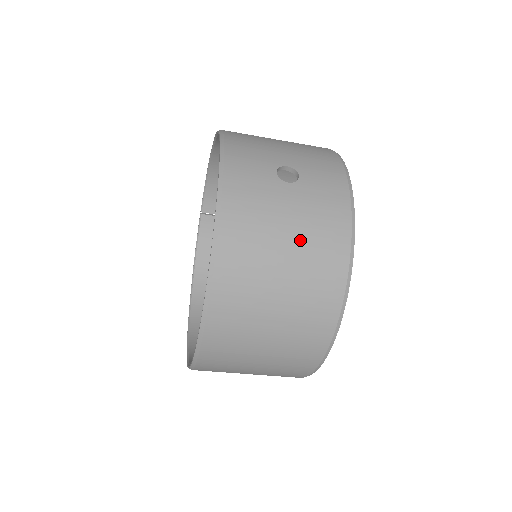
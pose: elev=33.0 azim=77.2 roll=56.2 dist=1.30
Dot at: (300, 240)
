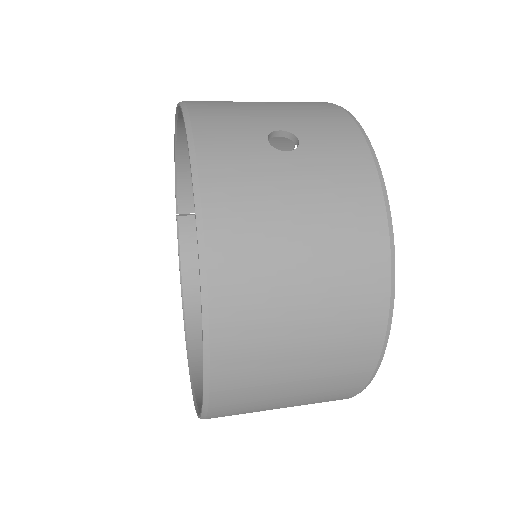
Dot at: (319, 227)
